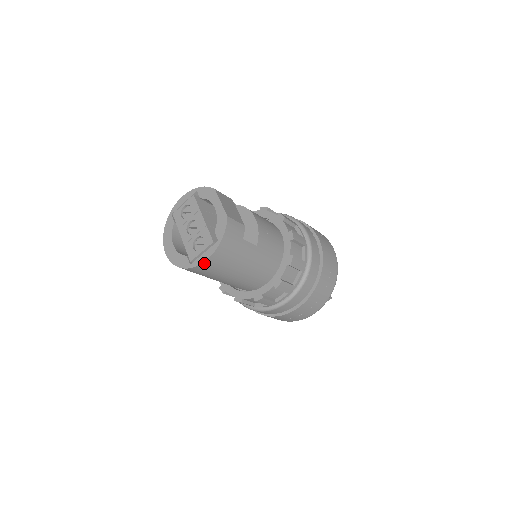
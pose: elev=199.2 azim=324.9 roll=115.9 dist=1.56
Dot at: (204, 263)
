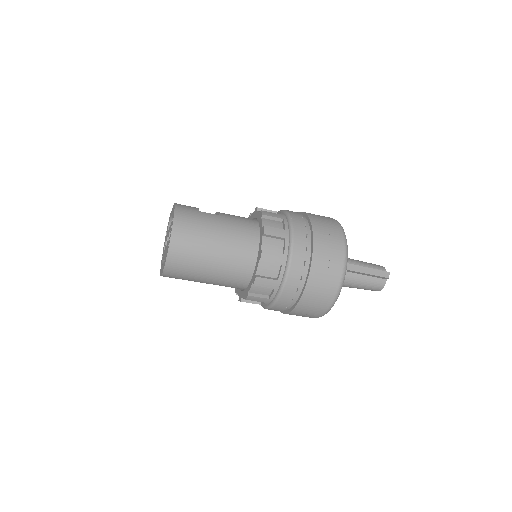
Dot at: (173, 234)
